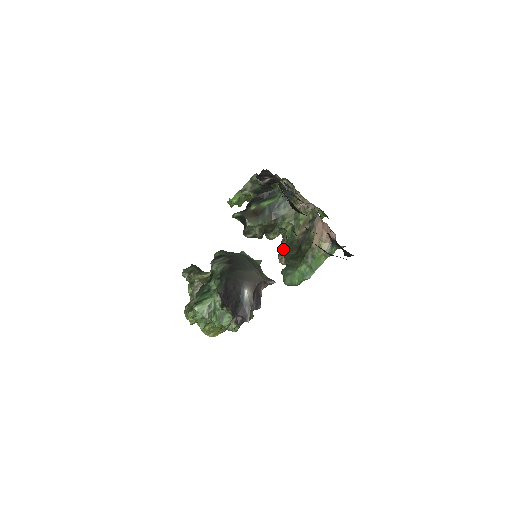
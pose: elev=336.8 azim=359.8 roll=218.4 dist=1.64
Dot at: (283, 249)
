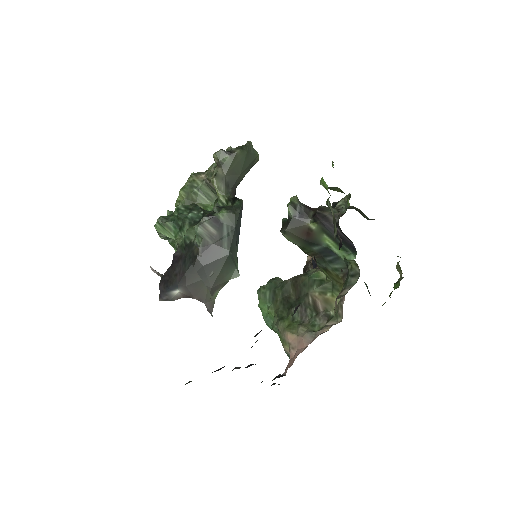
Dot at: occluded
